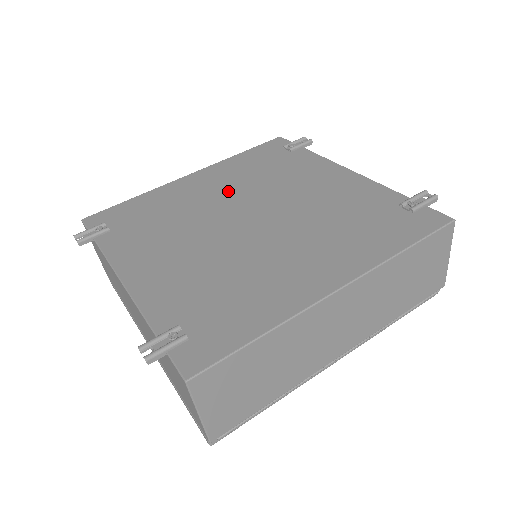
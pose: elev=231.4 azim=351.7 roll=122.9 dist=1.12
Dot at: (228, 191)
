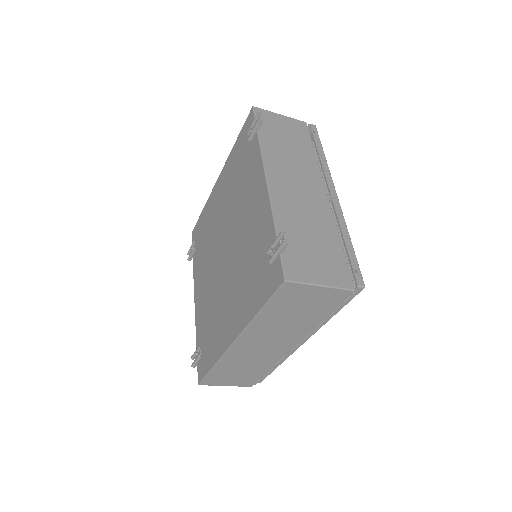
Dot at: (224, 208)
